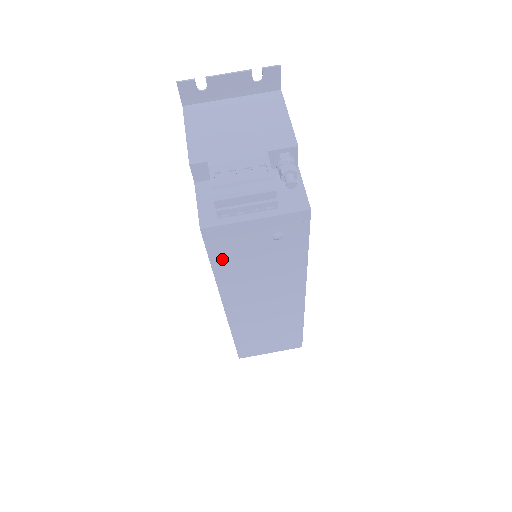
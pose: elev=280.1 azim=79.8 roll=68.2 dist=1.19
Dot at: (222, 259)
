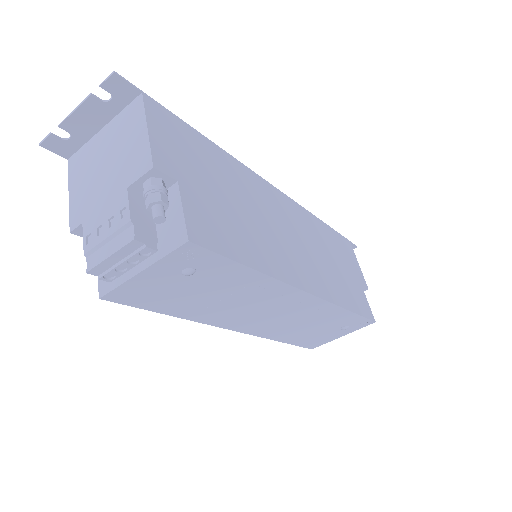
Dot at: (162, 306)
